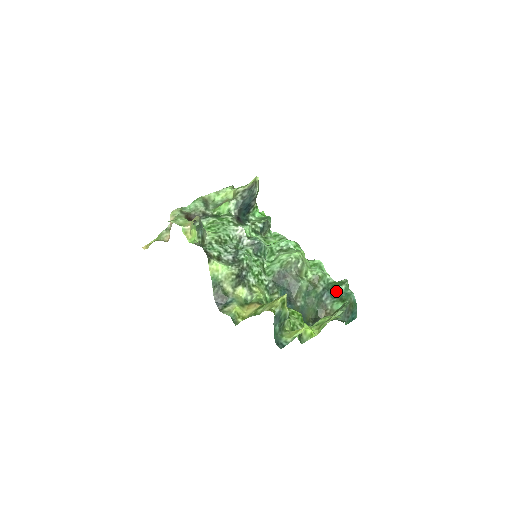
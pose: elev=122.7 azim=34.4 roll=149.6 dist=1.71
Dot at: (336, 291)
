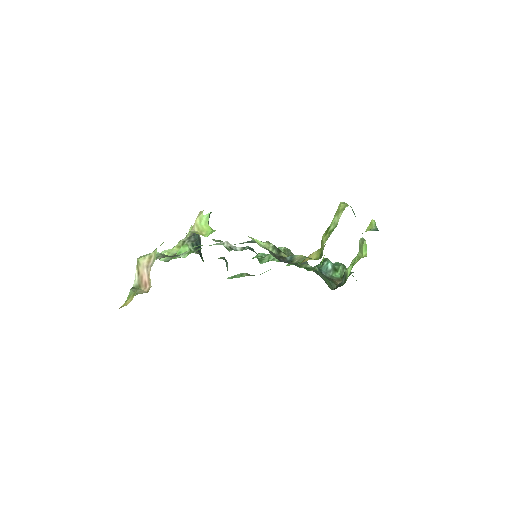
Dot at: (328, 263)
